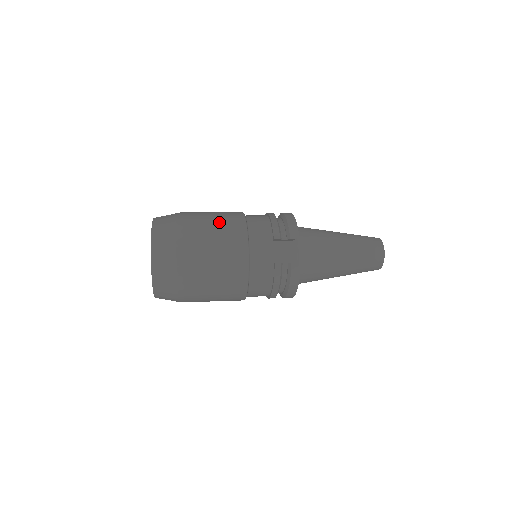
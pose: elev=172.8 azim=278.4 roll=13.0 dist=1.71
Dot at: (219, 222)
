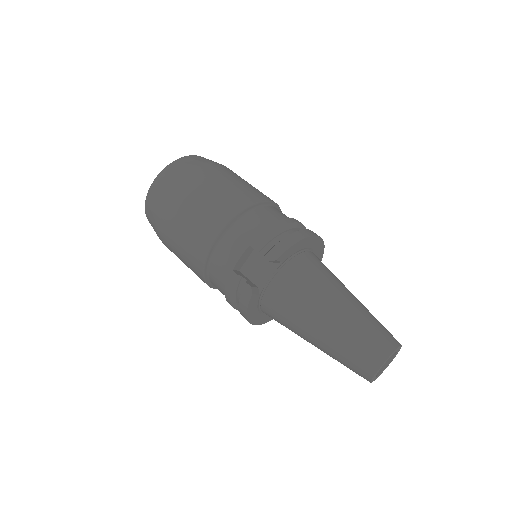
Dot at: (223, 192)
